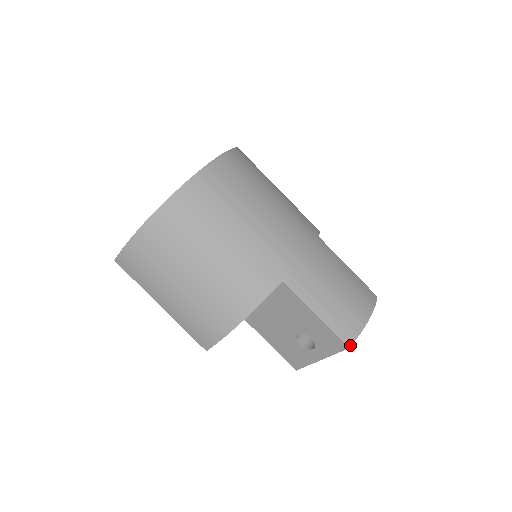
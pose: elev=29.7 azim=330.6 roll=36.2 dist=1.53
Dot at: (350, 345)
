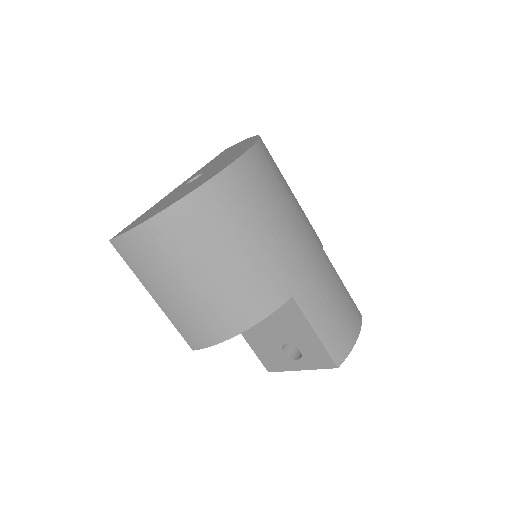
Dot at: (339, 365)
